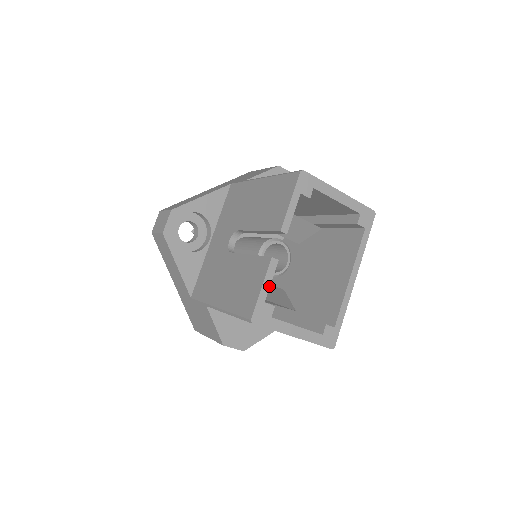
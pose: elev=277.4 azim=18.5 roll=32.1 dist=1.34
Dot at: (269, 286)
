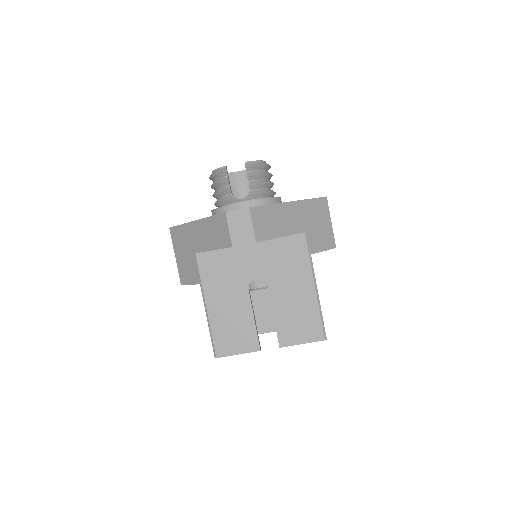
Dot at: (242, 352)
